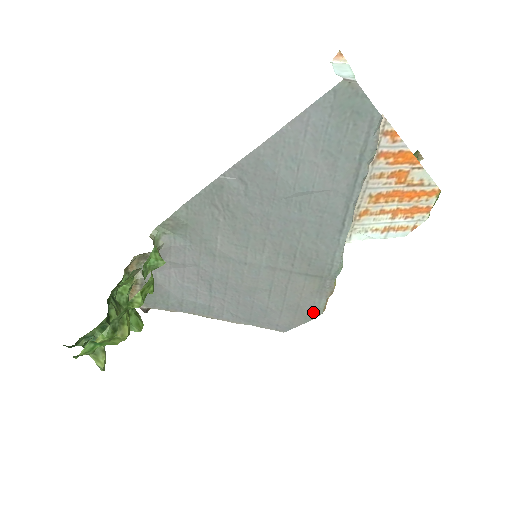
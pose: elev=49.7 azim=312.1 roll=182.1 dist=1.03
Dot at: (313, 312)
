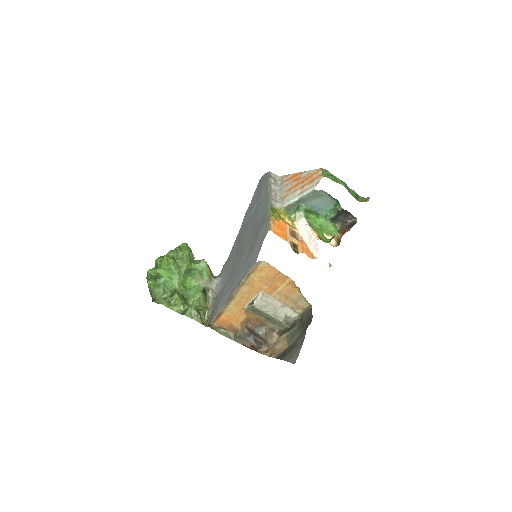
Dot at: (265, 235)
